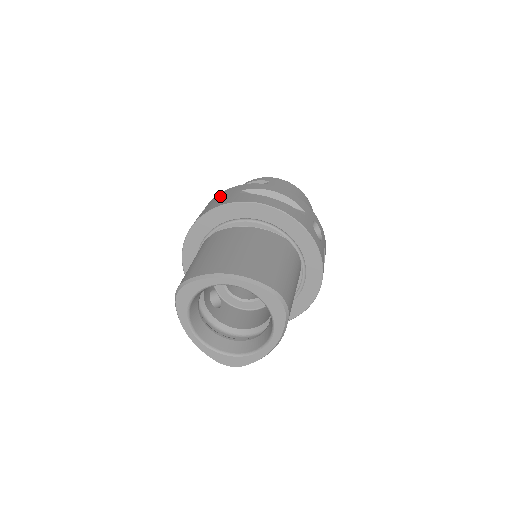
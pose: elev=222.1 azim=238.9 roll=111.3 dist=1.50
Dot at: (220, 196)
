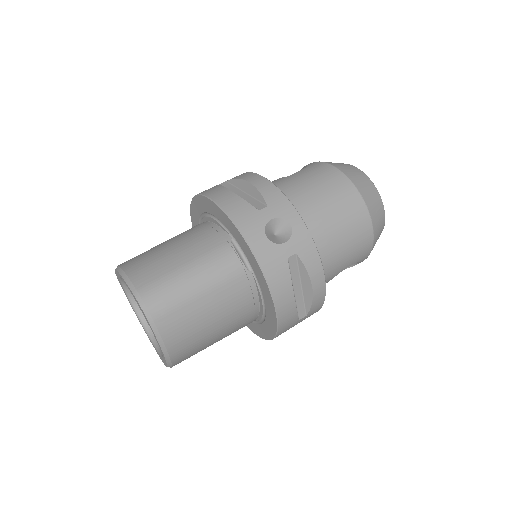
Dot at: occluded
